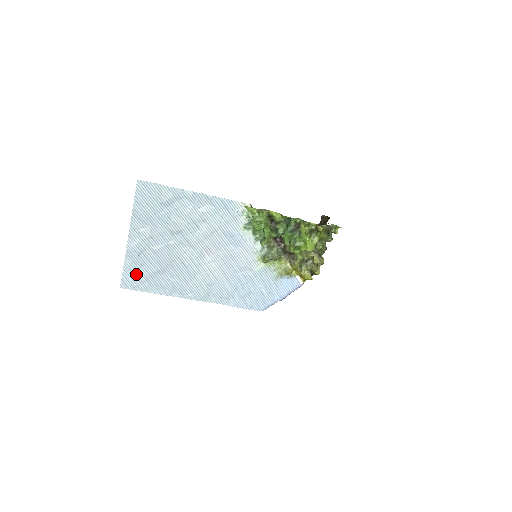
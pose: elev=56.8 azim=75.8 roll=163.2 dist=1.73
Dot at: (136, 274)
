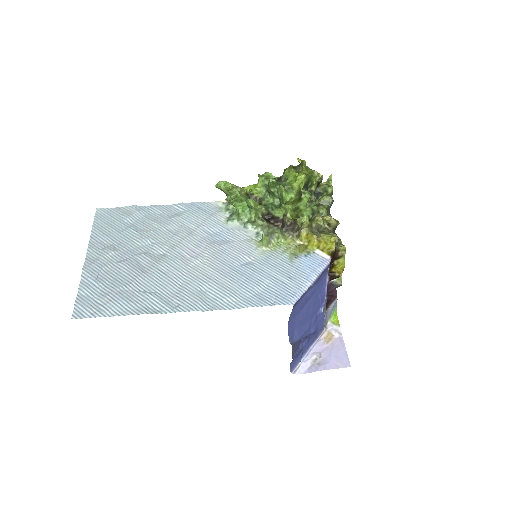
Dot at: (95, 297)
